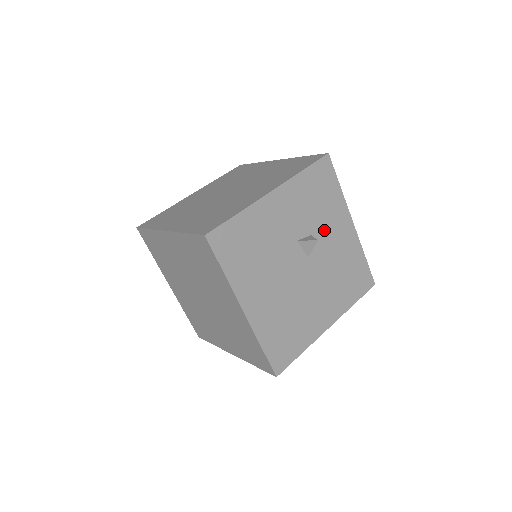
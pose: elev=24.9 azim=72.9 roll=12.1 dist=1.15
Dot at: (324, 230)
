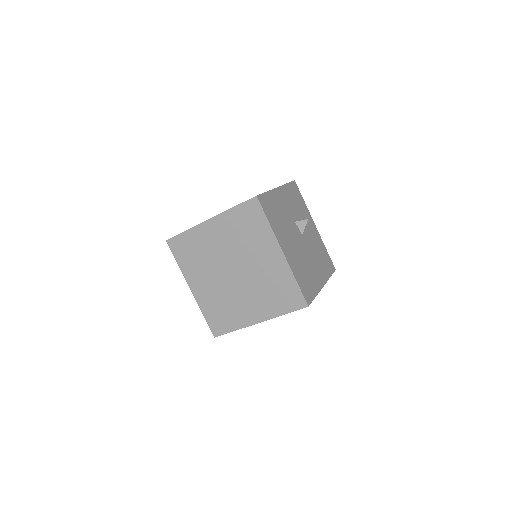
Dot at: occluded
